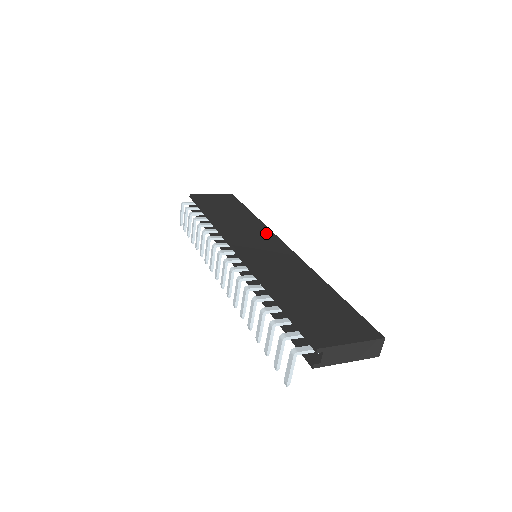
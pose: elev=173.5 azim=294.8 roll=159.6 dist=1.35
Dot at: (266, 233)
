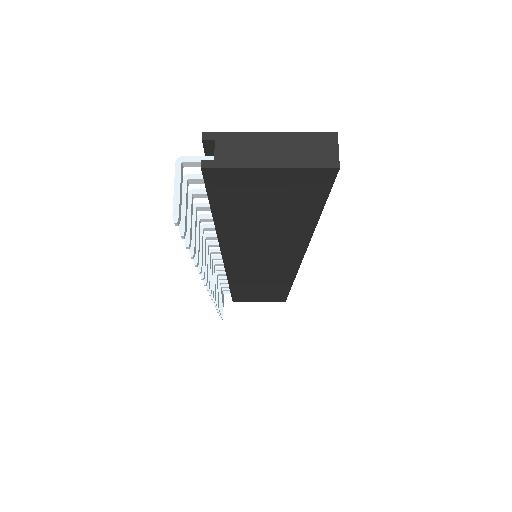
Dot at: occluded
